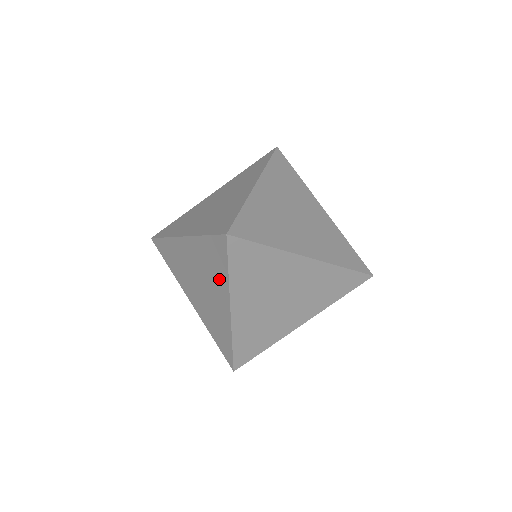
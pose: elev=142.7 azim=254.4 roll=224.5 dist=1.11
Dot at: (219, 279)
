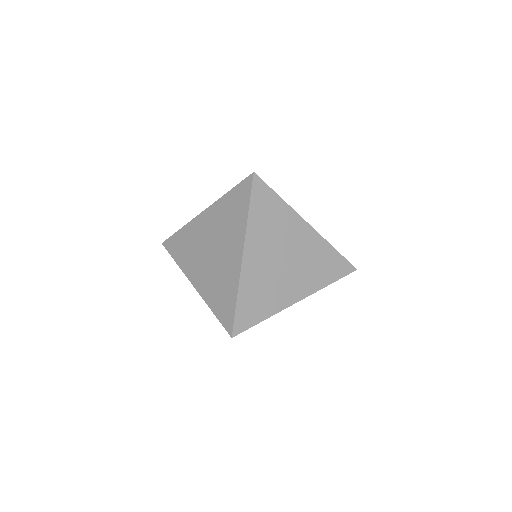
Dot at: occluded
